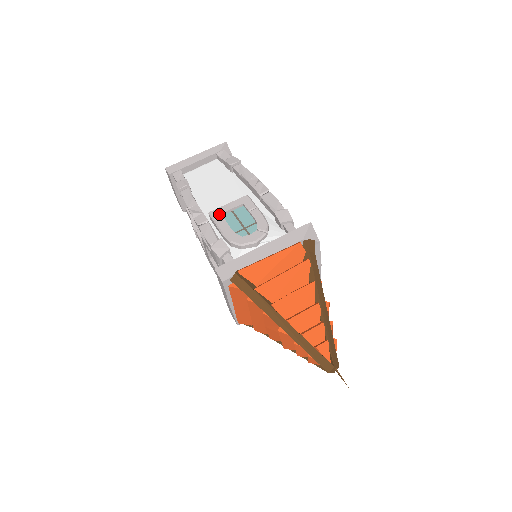
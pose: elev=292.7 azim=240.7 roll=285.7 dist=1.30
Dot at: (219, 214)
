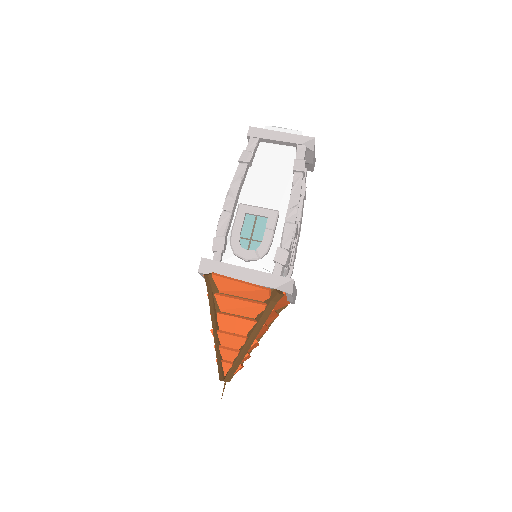
Dot at: (244, 212)
